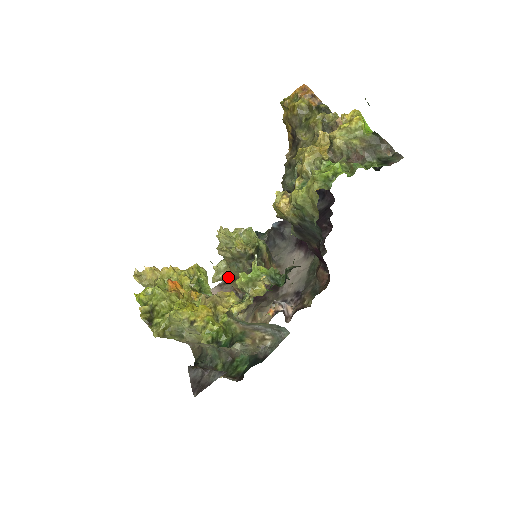
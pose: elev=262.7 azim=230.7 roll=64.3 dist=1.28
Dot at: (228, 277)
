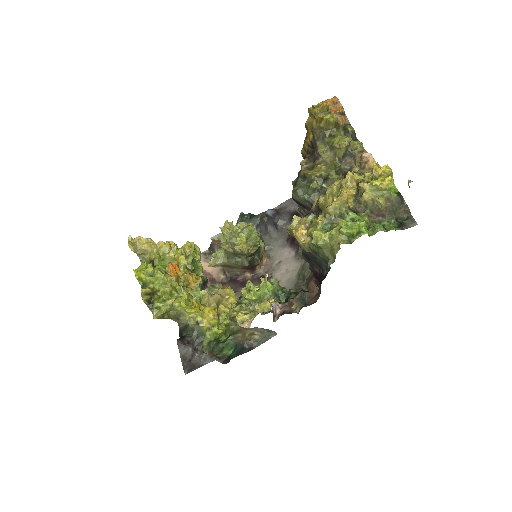
Dot at: (223, 264)
